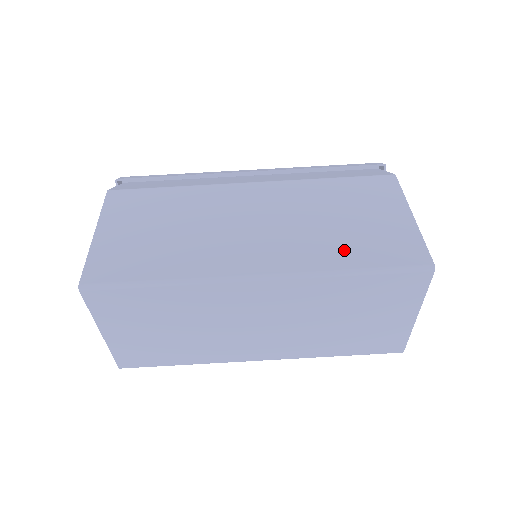
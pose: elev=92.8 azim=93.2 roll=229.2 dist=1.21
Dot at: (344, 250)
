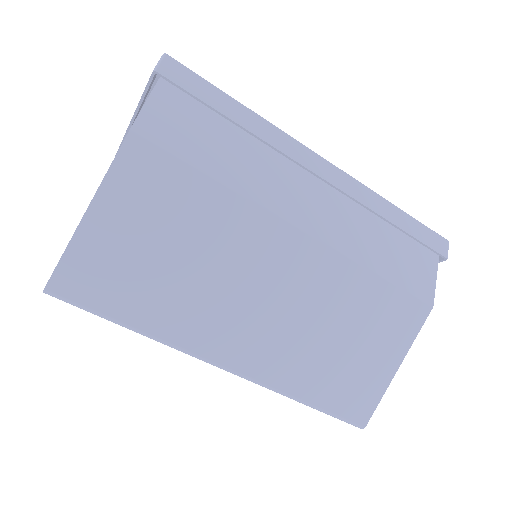
Dot at: (315, 378)
